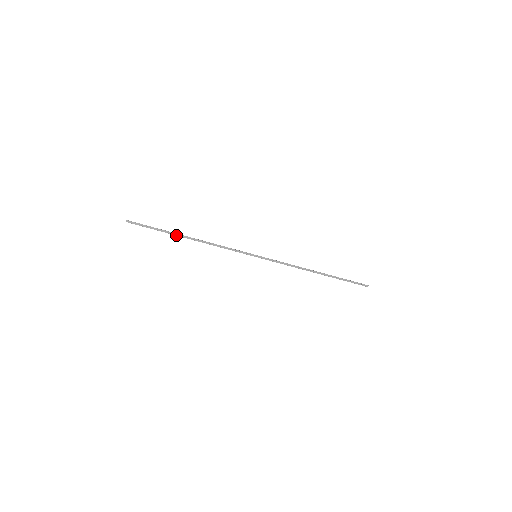
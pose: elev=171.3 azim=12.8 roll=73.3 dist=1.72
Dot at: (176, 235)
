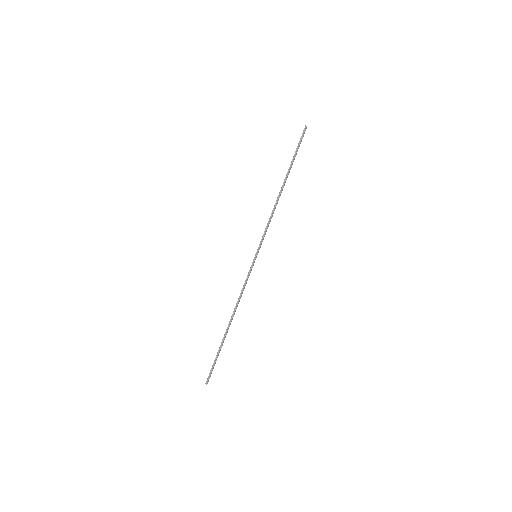
Dot at: occluded
